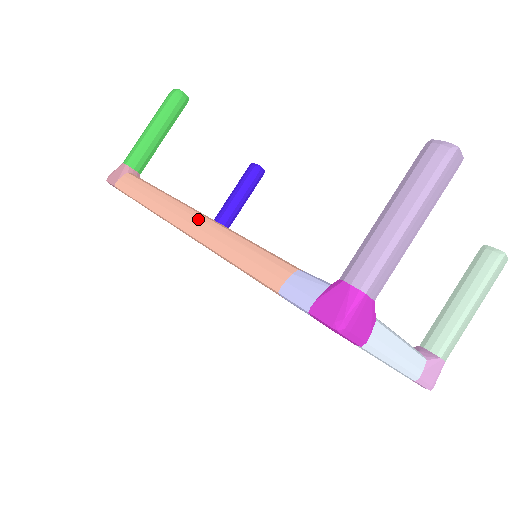
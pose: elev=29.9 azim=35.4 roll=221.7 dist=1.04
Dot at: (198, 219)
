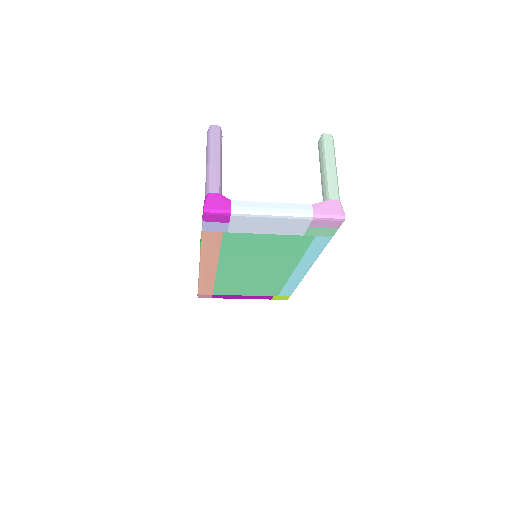
Dot at: occluded
